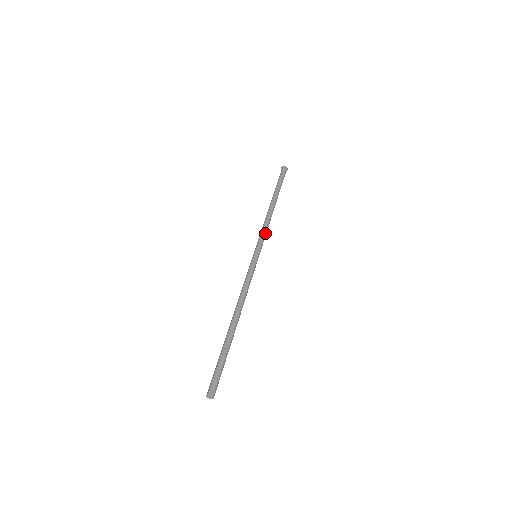
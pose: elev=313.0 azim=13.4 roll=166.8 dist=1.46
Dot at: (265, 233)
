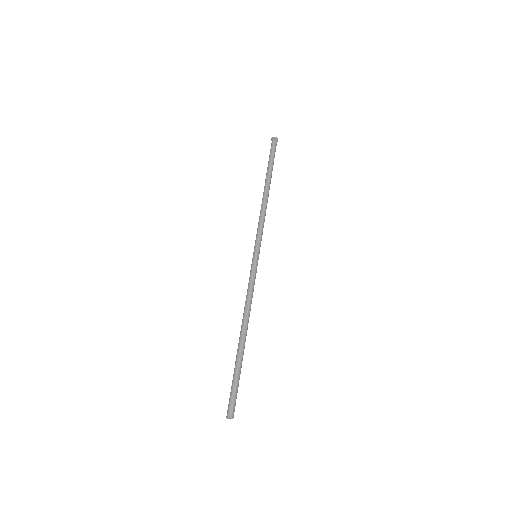
Dot at: occluded
